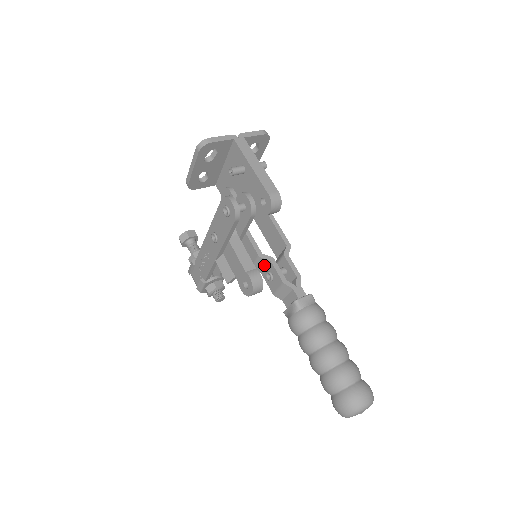
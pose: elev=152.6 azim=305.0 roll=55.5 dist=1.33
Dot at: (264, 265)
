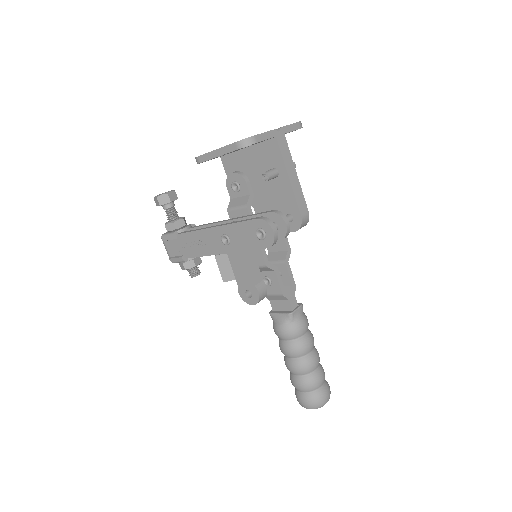
Dot at: (265, 270)
